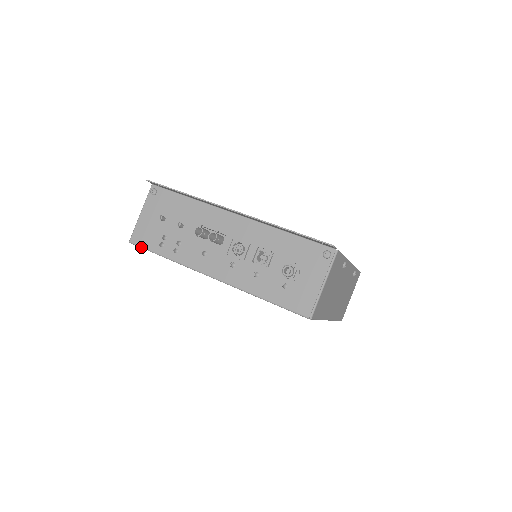
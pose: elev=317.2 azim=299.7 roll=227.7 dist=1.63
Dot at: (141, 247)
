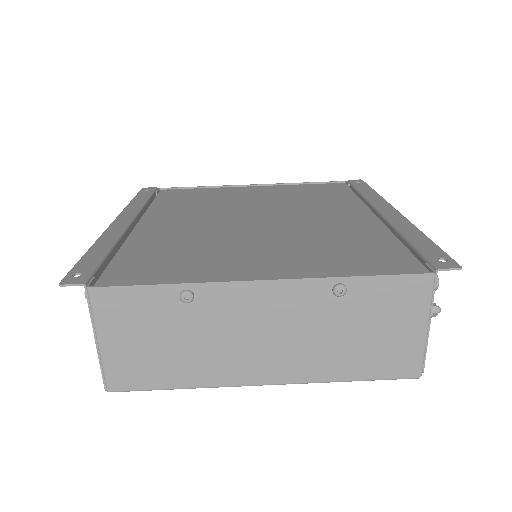
Dot at: occluded
